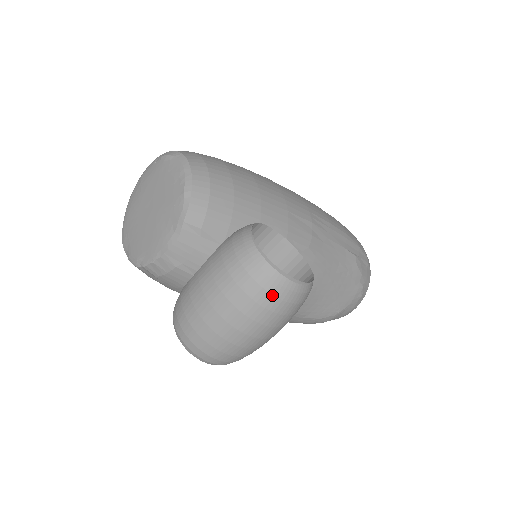
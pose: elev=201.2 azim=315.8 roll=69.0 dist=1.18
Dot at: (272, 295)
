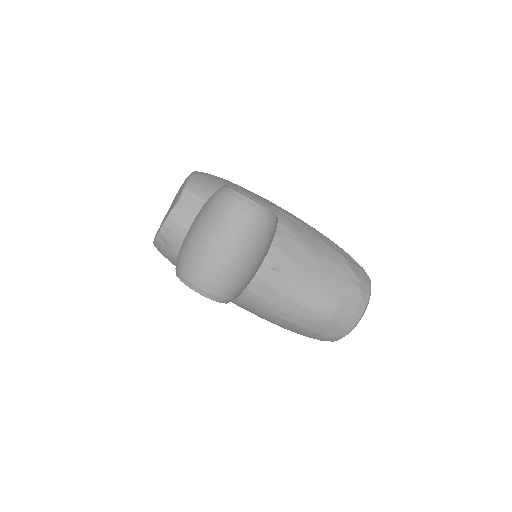
Dot at: (234, 207)
